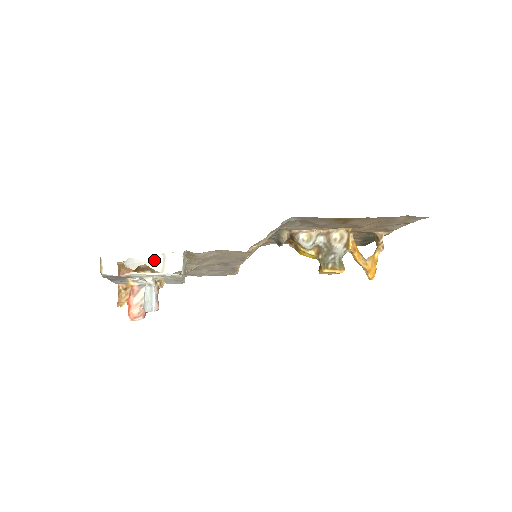
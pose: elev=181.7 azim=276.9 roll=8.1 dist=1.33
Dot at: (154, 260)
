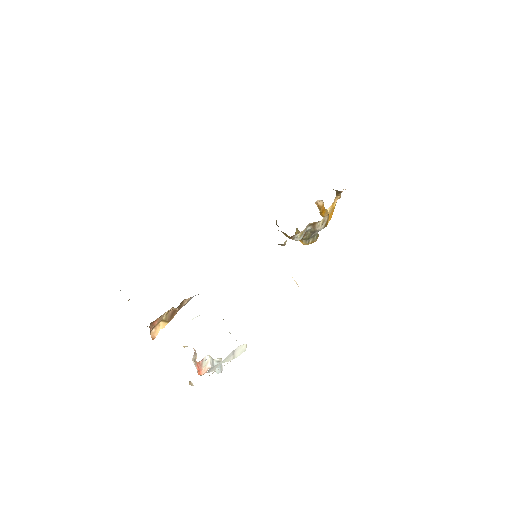
Dot at: (227, 357)
